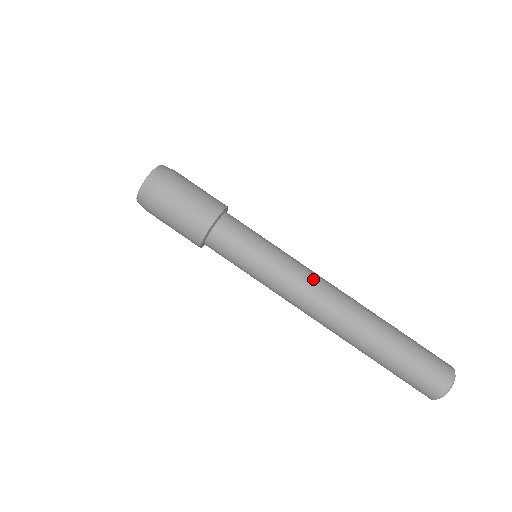
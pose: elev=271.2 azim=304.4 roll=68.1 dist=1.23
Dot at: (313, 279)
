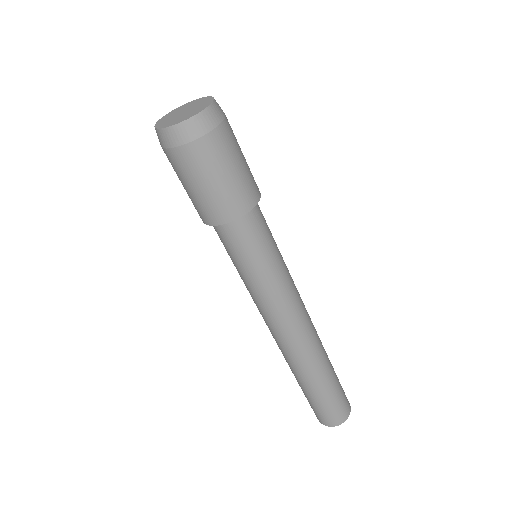
Dot at: (296, 312)
